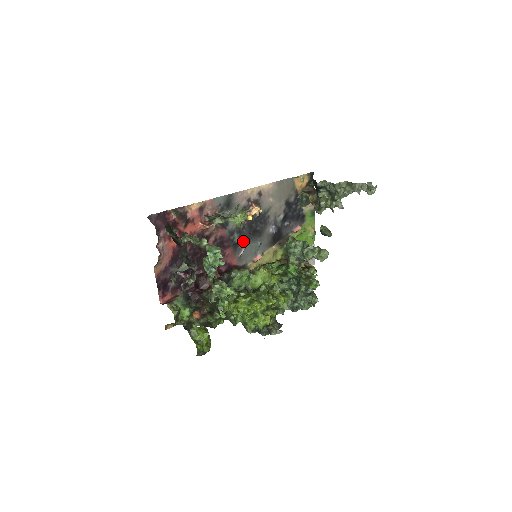
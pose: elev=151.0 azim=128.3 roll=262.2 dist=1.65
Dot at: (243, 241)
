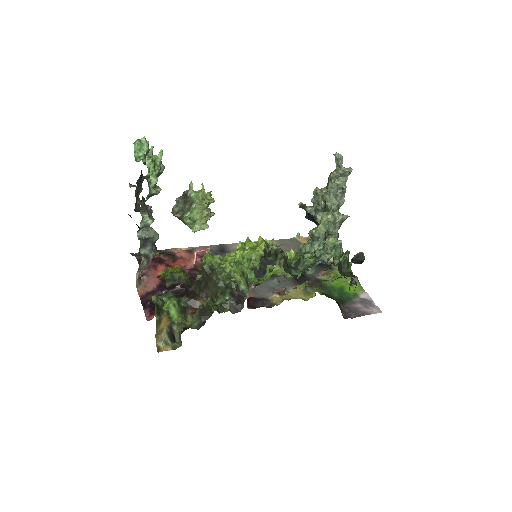
Dot at: occluded
